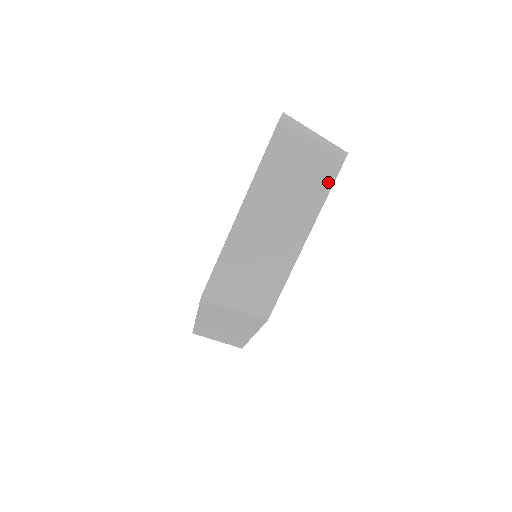
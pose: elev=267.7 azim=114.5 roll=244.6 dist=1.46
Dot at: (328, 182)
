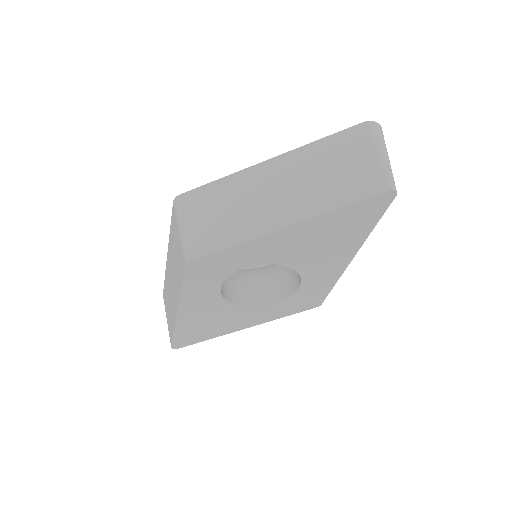
Dot at: (353, 197)
